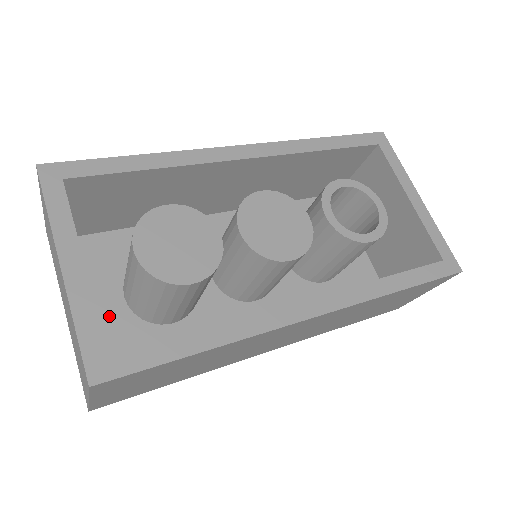
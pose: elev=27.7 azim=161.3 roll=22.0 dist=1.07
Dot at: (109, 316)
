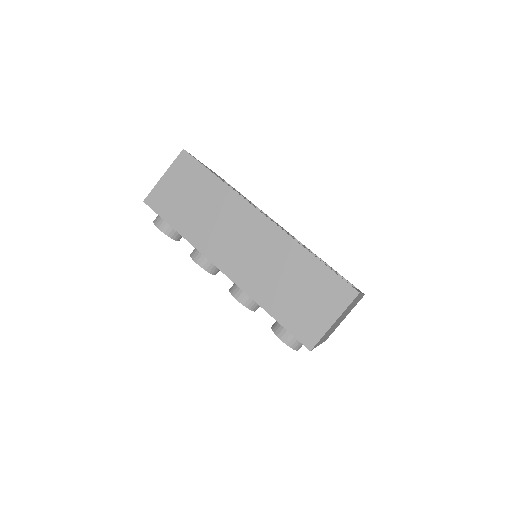
Dot at: occluded
